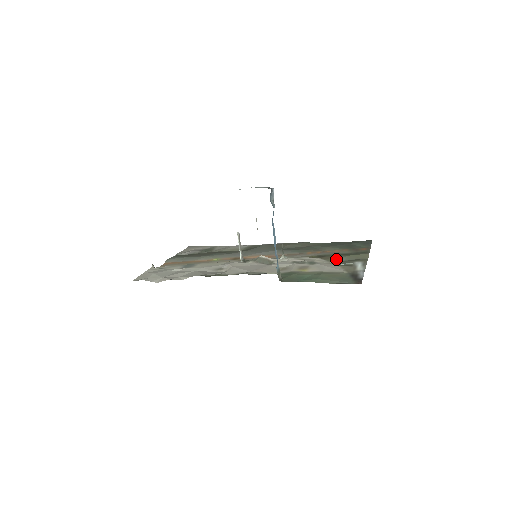
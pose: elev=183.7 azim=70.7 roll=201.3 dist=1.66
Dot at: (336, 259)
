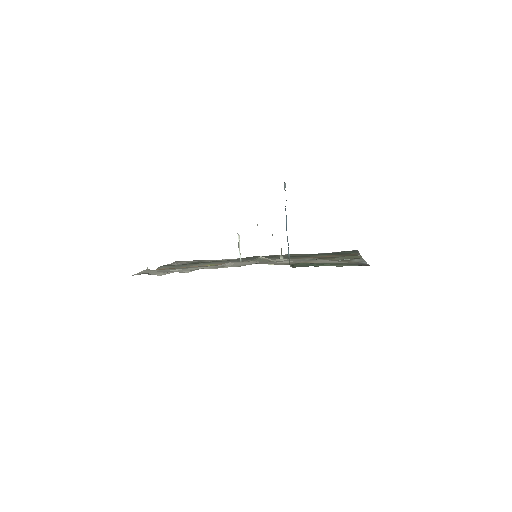
Dot at: (333, 258)
